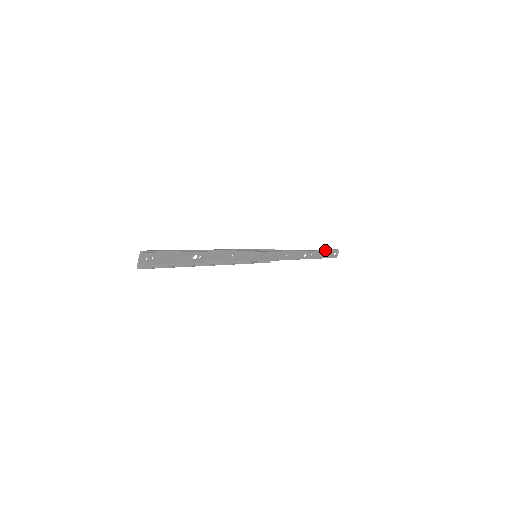
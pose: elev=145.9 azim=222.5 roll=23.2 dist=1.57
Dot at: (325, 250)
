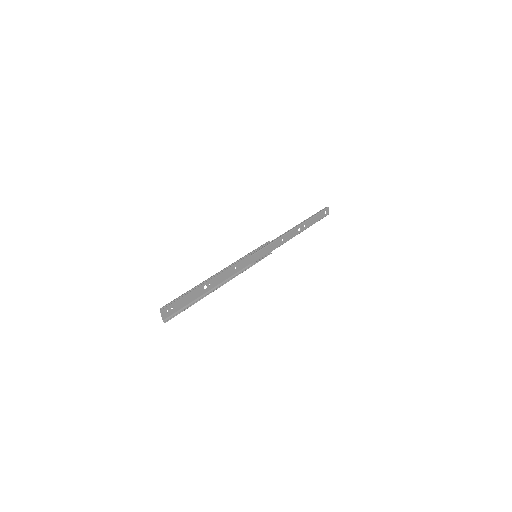
Dot at: (315, 215)
